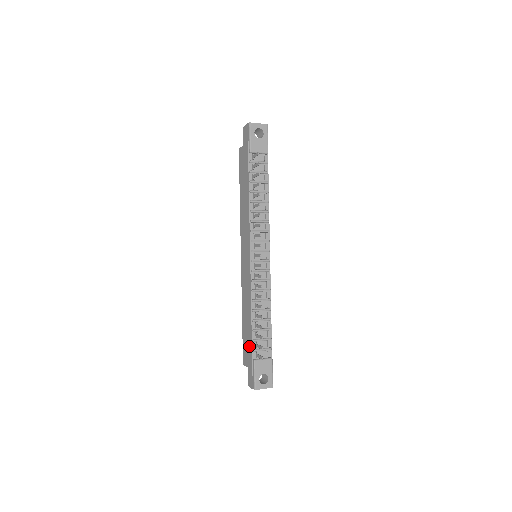
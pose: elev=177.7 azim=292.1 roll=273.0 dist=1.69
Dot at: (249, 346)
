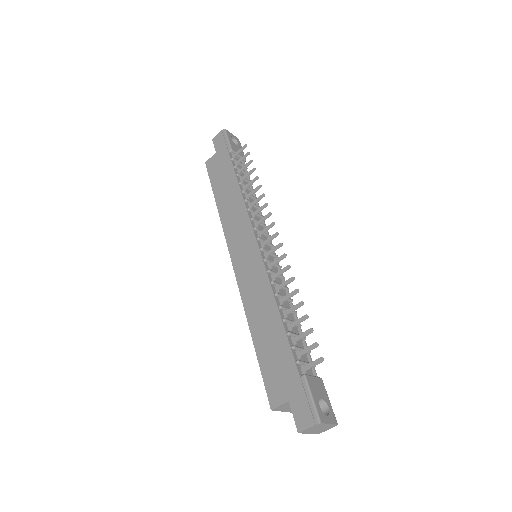
Dot at: (285, 362)
